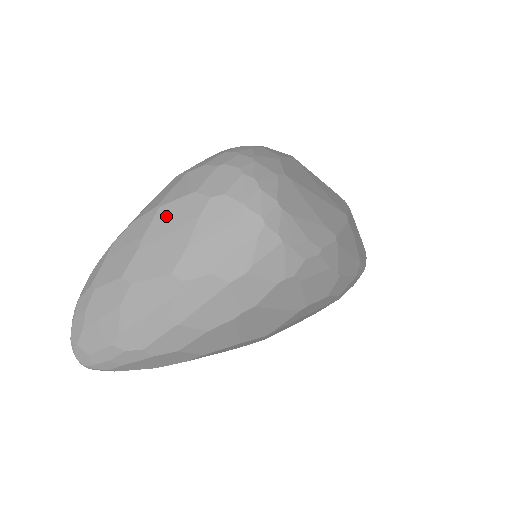
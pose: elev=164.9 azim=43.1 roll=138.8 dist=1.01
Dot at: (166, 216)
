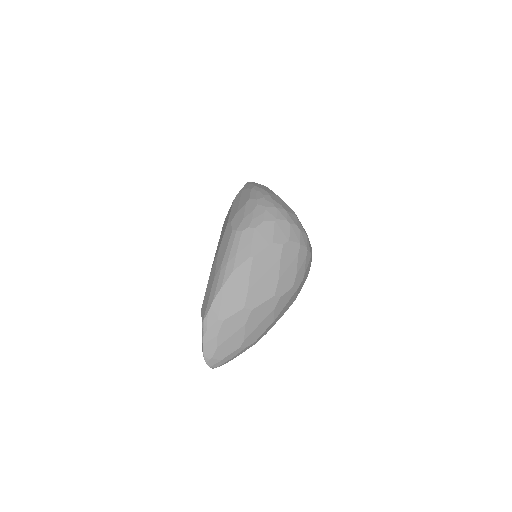
Dot at: (259, 262)
